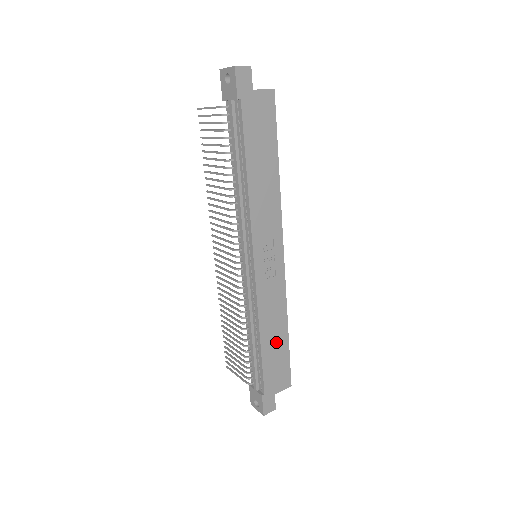
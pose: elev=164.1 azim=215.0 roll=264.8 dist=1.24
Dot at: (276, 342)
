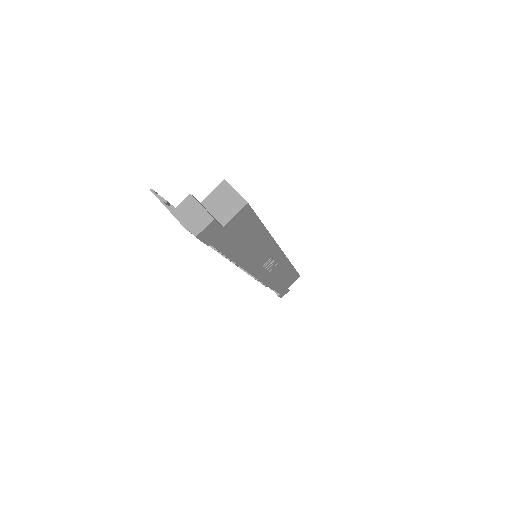
Dot at: (284, 278)
